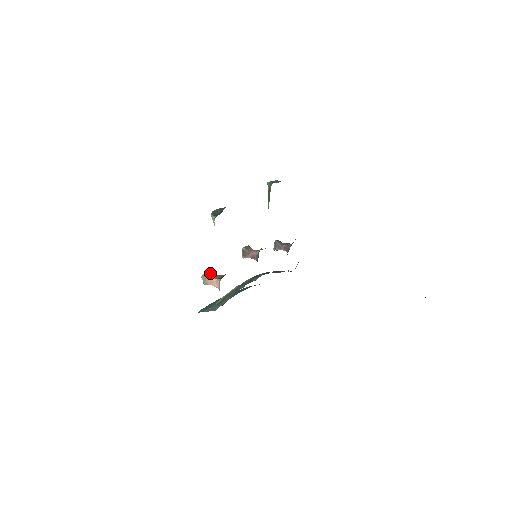
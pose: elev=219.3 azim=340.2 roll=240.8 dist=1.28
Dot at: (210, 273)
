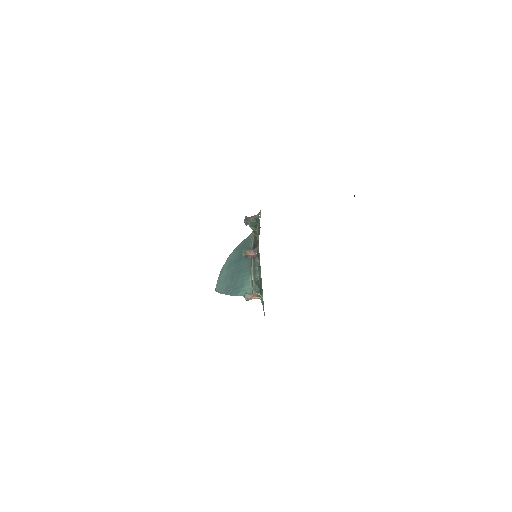
Dot at: (248, 295)
